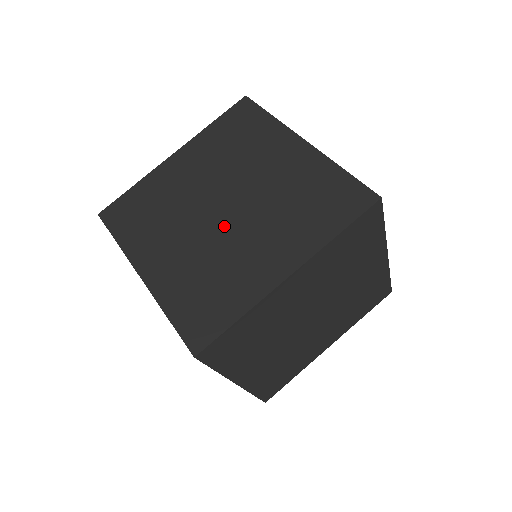
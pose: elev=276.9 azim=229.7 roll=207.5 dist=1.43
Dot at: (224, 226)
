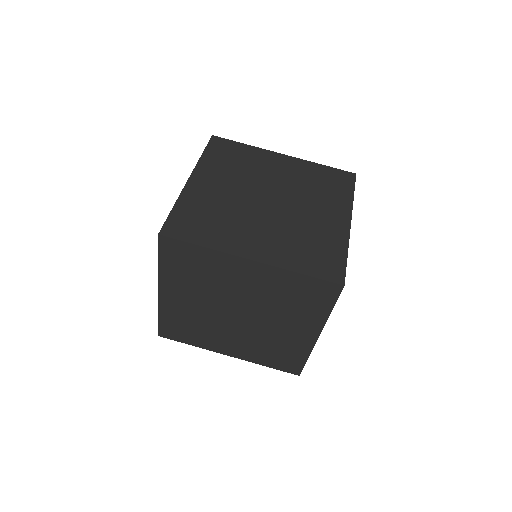
Dot at: (257, 207)
